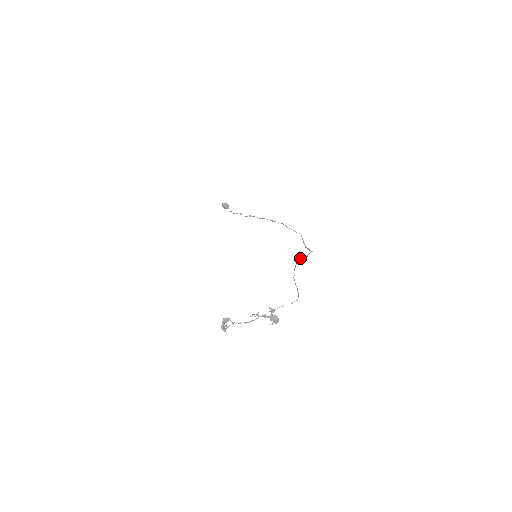
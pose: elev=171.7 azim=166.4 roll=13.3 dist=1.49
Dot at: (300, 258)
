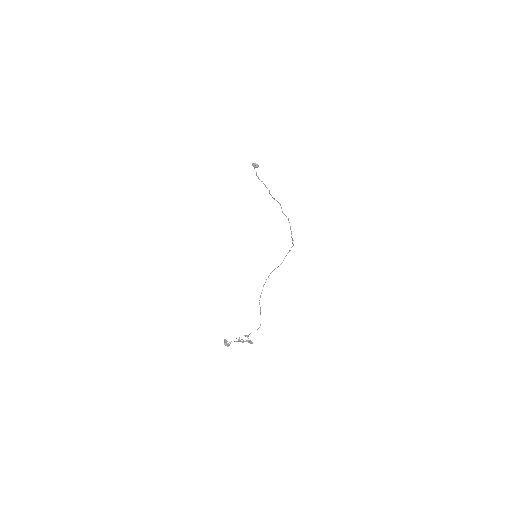
Dot at: (273, 270)
